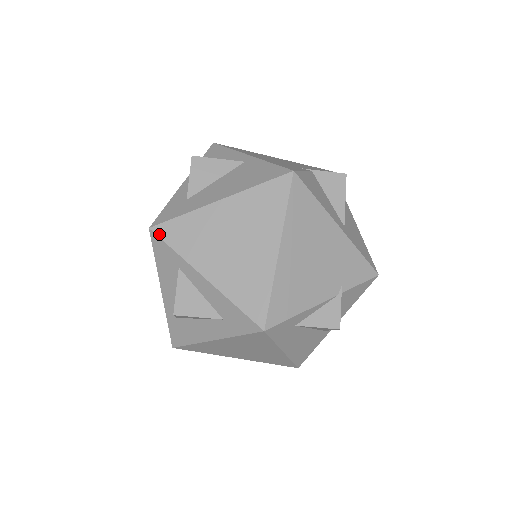
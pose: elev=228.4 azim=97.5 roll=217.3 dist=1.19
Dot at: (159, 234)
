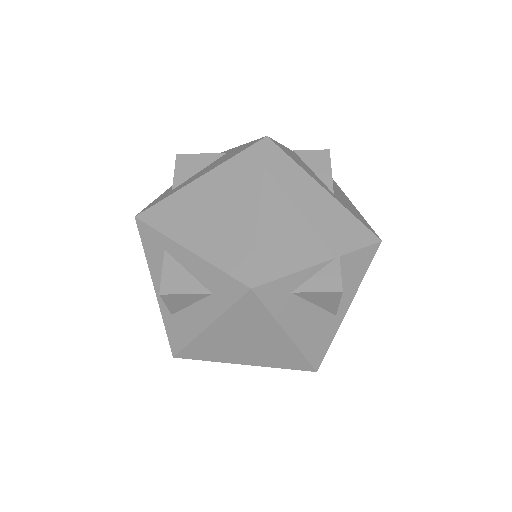
Dot at: (144, 220)
